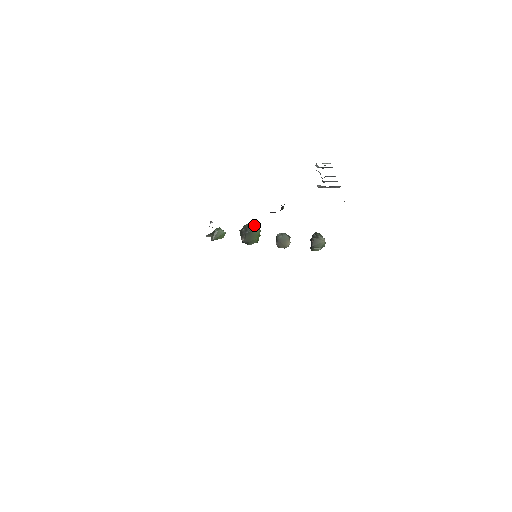
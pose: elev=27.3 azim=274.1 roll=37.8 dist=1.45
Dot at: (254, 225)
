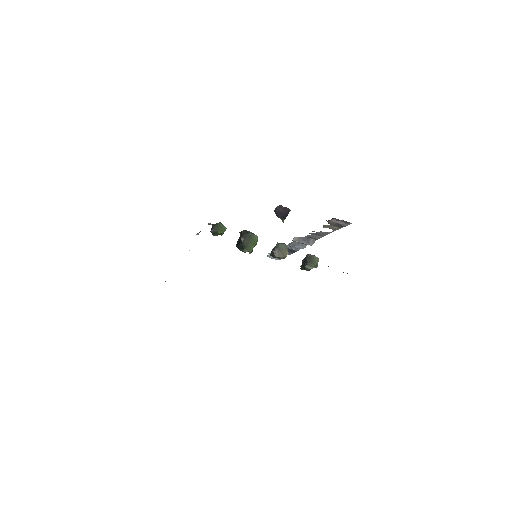
Dot at: (252, 233)
